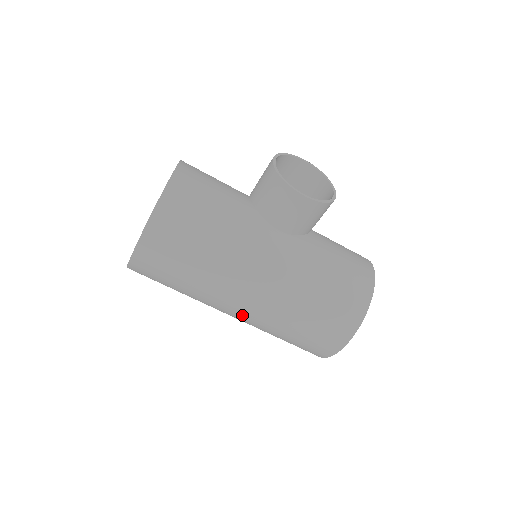
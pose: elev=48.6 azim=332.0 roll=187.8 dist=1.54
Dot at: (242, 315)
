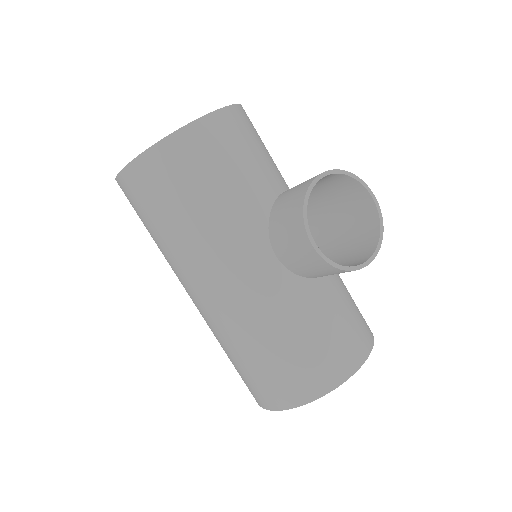
Dot at: occluded
